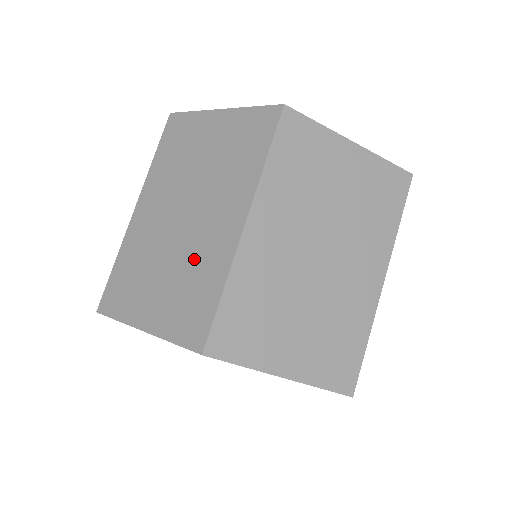
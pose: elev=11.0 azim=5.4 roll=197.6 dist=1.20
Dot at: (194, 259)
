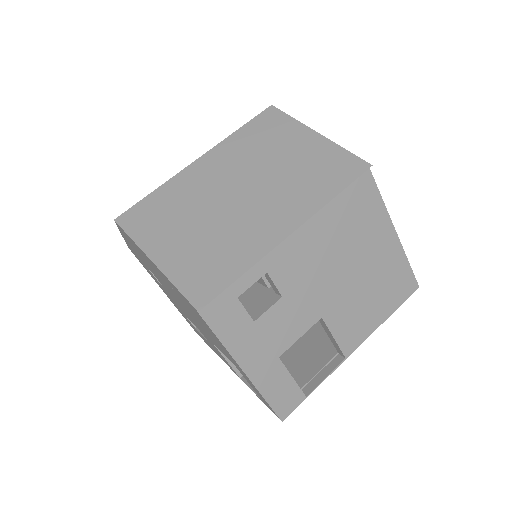
Dot at: occluded
